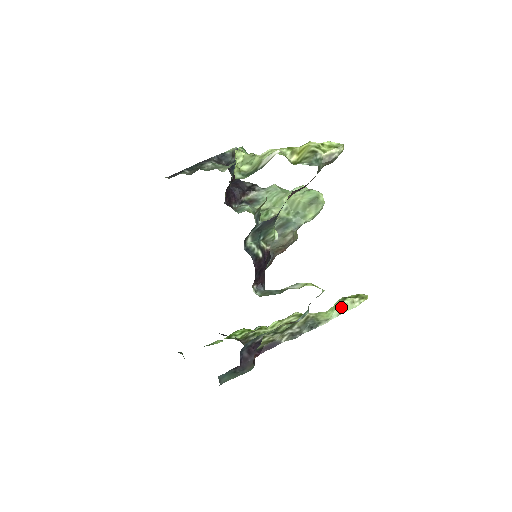
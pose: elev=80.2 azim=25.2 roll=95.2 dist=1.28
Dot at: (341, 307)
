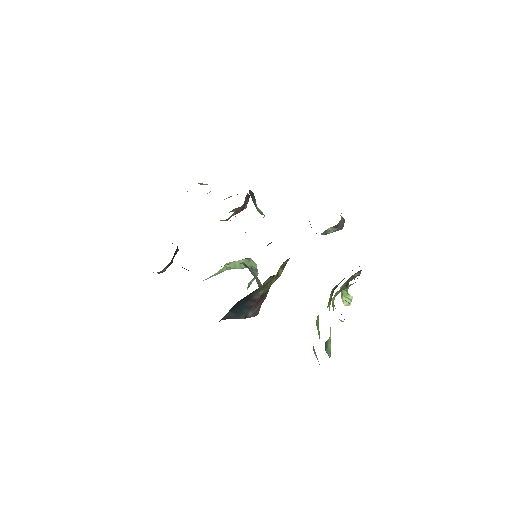
Dot at: occluded
